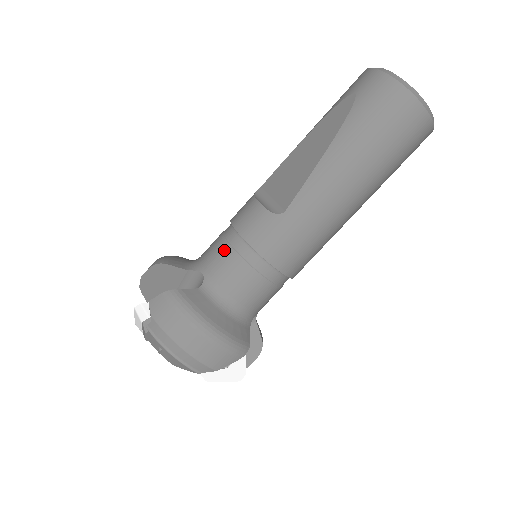
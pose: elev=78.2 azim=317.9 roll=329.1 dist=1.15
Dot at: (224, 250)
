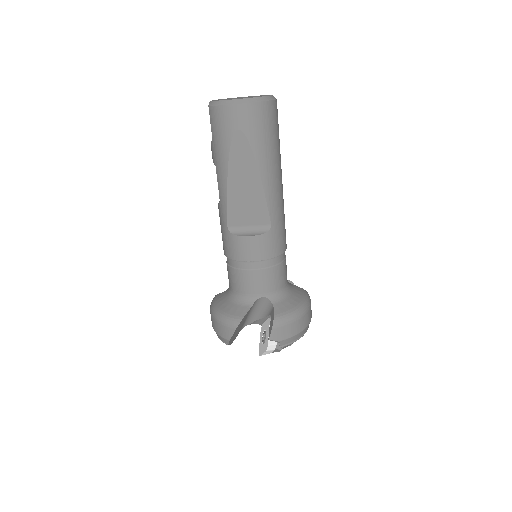
Dot at: (260, 276)
